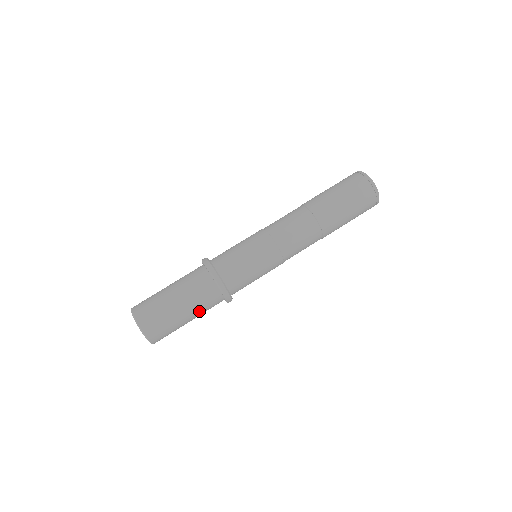
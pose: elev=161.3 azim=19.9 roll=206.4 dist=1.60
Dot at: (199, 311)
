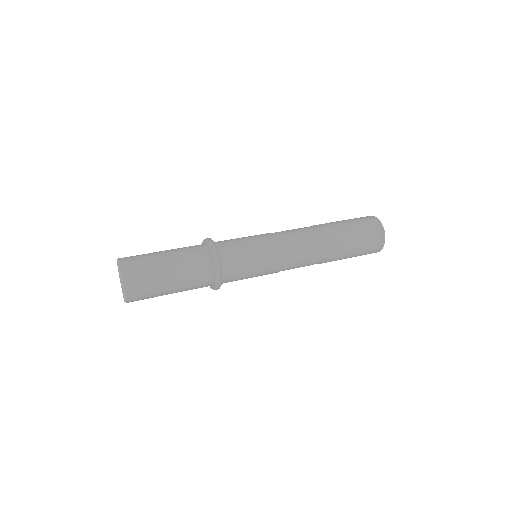
Dot at: (185, 276)
